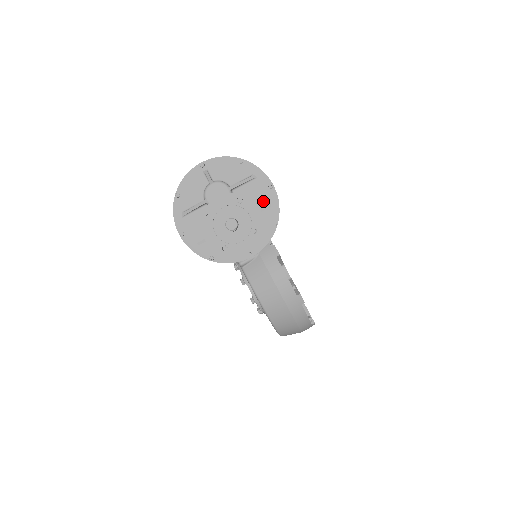
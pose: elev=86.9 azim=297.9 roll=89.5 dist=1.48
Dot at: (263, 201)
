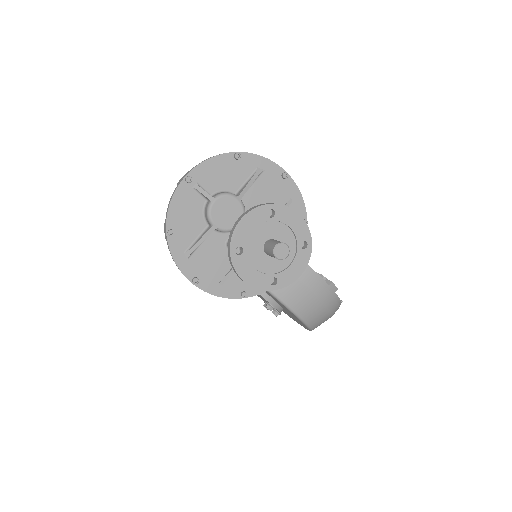
Dot at: (281, 198)
